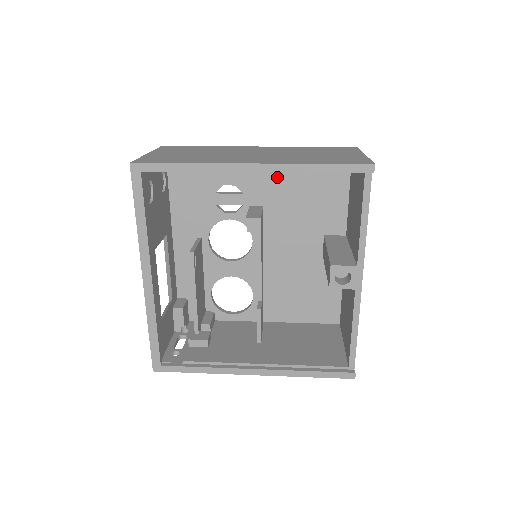
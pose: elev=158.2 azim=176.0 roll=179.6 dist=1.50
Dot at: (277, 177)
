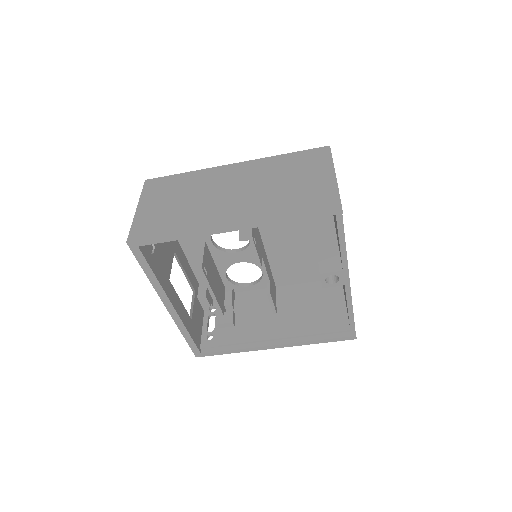
Dot at: occluded
